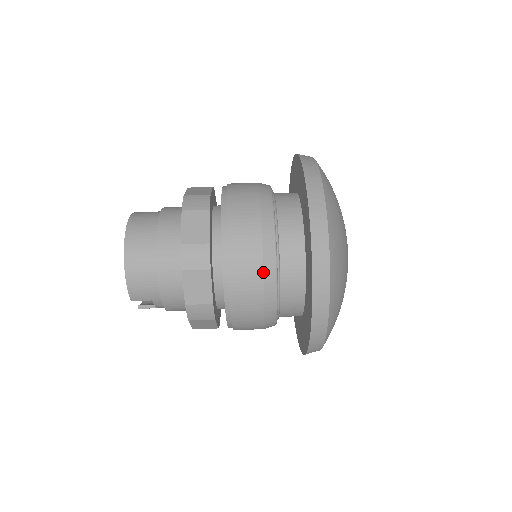
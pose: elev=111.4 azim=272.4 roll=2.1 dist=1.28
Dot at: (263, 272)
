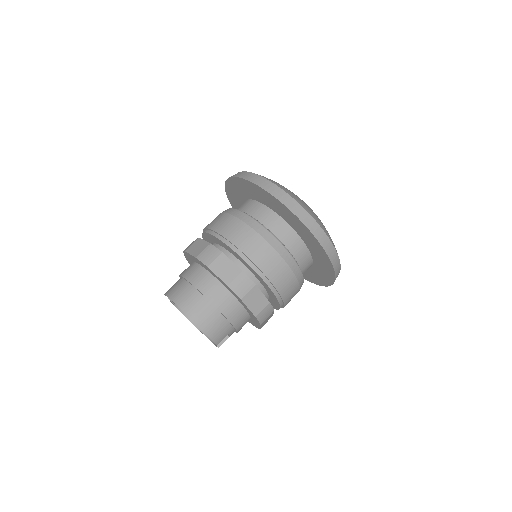
Dot at: (284, 260)
